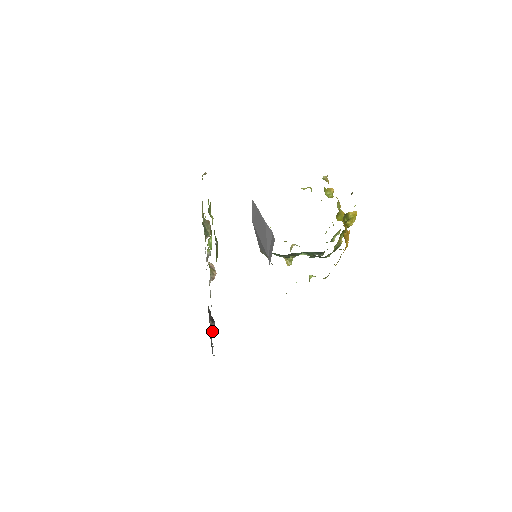
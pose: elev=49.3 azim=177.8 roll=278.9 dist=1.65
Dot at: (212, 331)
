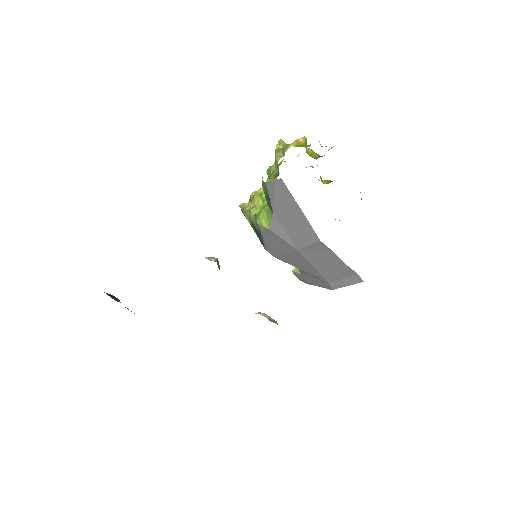
Dot at: occluded
